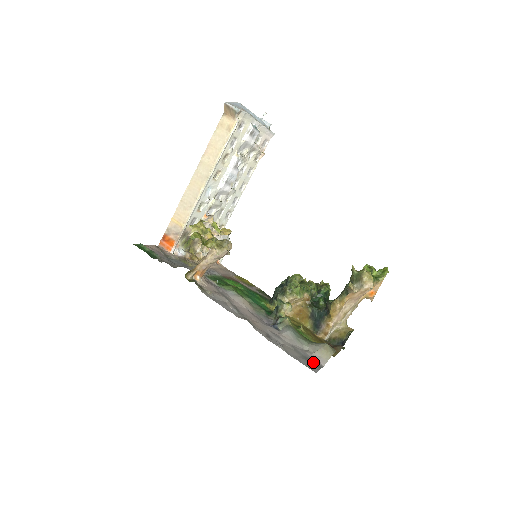
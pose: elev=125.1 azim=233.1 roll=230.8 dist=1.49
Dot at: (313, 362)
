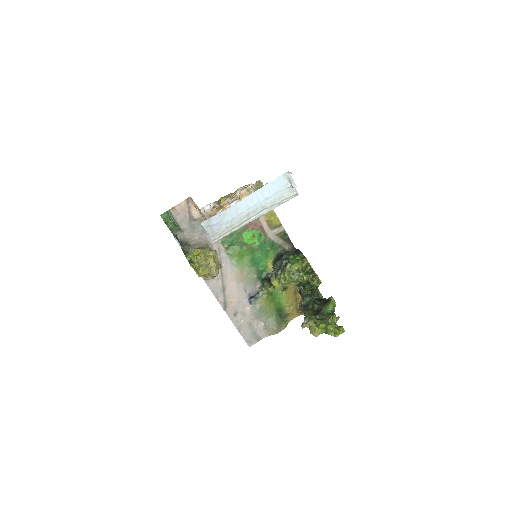
Dot at: (257, 336)
